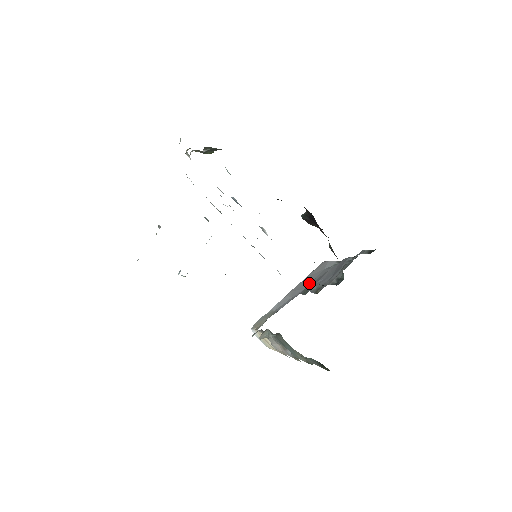
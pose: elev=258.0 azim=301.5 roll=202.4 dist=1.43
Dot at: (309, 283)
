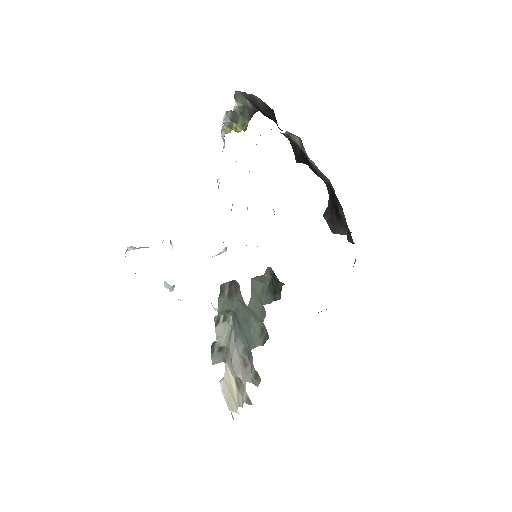
Dot at: occluded
